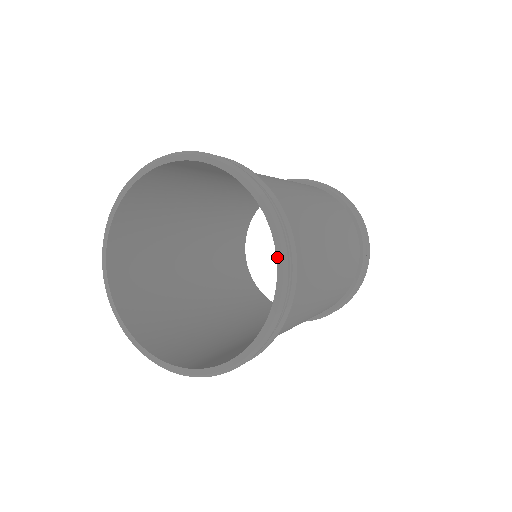
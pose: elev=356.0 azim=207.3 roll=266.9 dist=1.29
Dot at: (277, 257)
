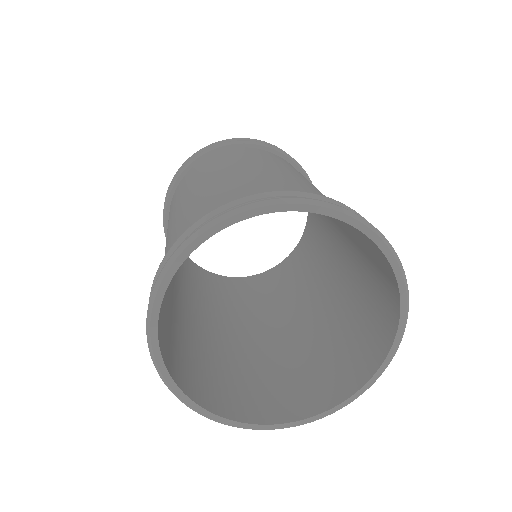
Dot at: (401, 300)
